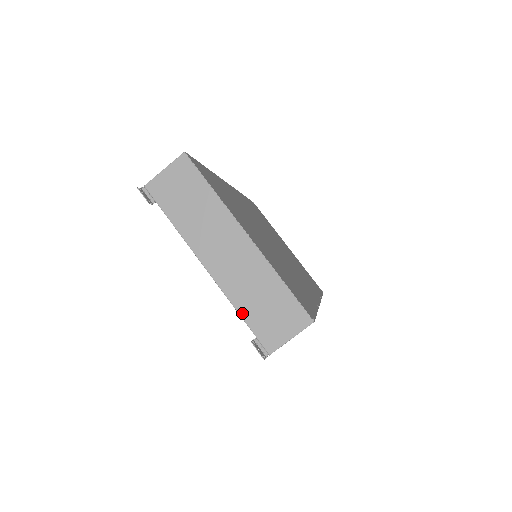
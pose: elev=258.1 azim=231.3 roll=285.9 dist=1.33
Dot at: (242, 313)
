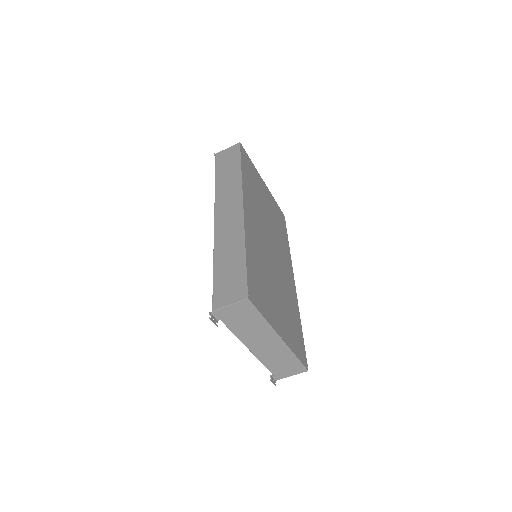
Dot at: (267, 366)
